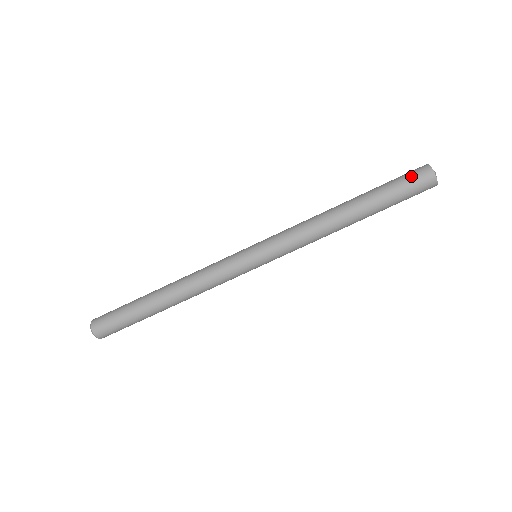
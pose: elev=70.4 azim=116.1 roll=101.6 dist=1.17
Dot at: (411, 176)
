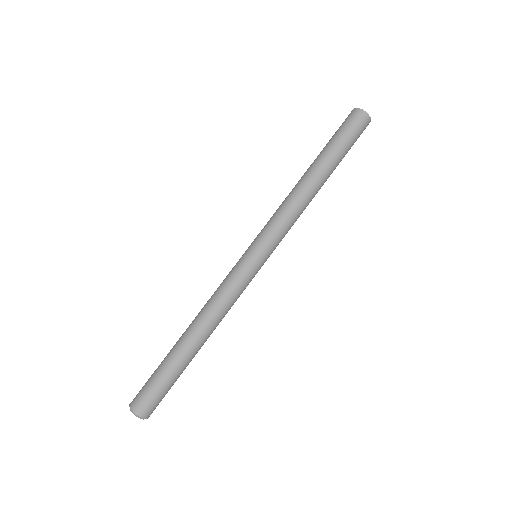
Dot at: occluded
